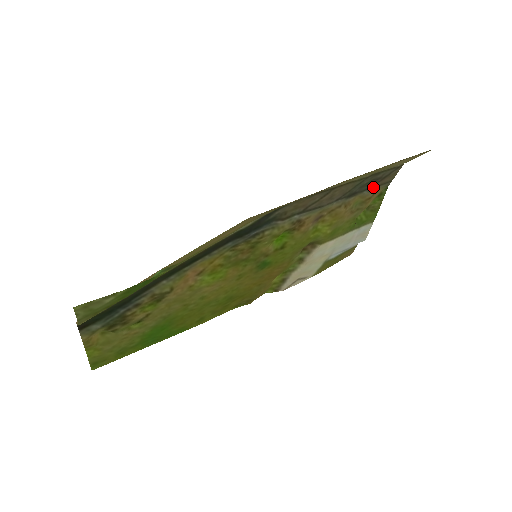
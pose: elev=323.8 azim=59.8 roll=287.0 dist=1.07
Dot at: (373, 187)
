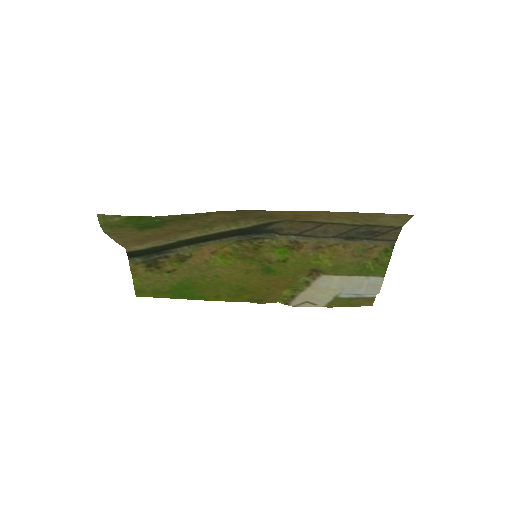
Dot at: (373, 239)
